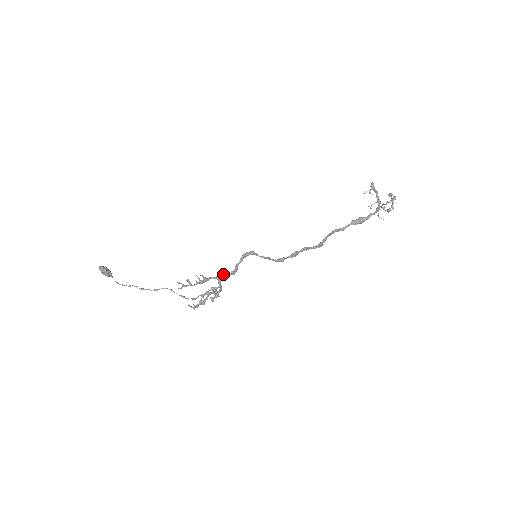
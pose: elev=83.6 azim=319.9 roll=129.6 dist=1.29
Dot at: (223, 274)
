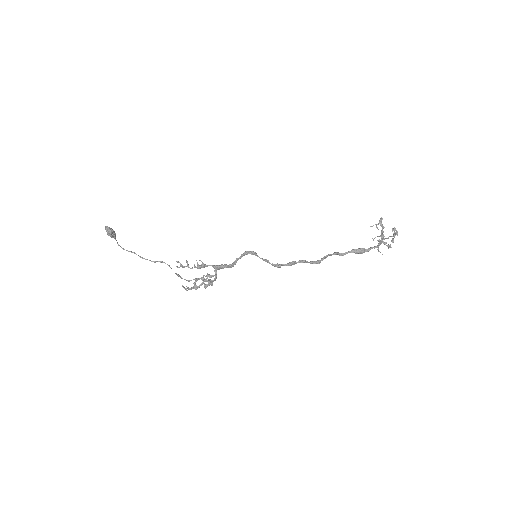
Dot at: (221, 265)
